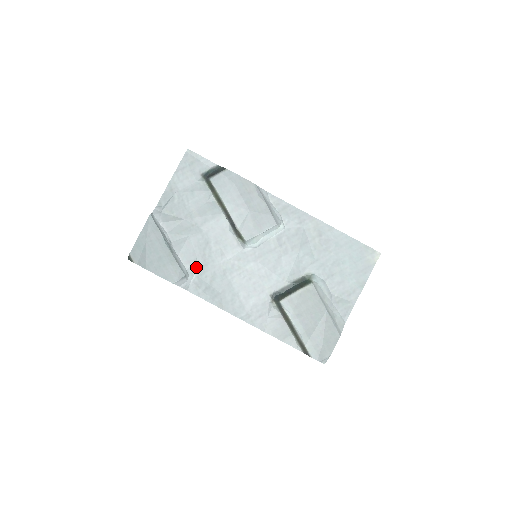
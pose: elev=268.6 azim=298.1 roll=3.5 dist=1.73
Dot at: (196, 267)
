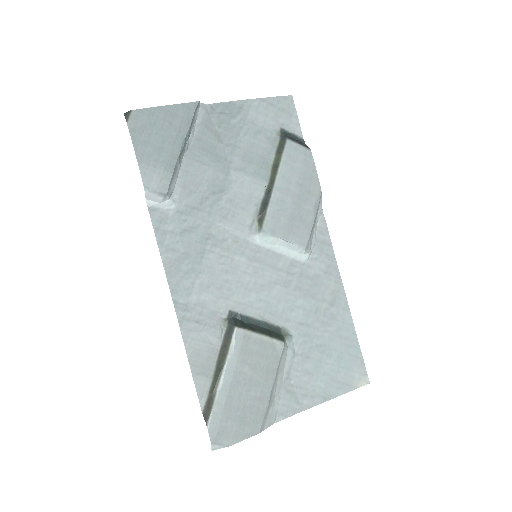
Dot at: (185, 200)
